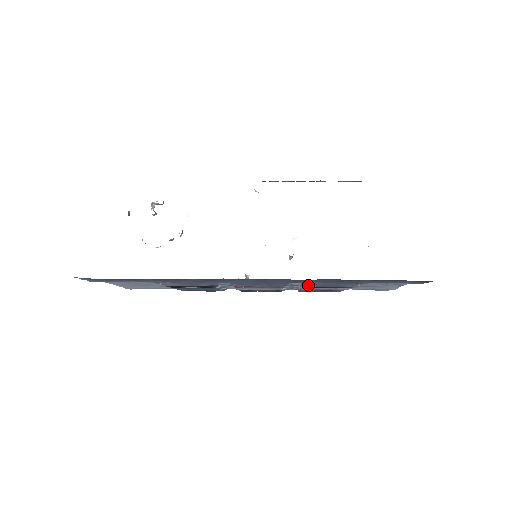
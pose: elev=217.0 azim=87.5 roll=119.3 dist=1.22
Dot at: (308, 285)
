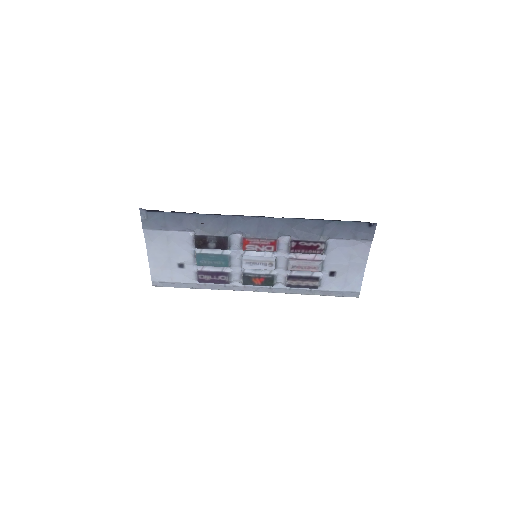
Dot at: (294, 238)
